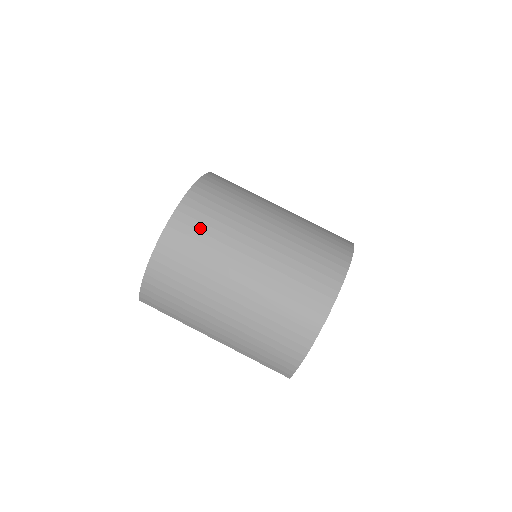
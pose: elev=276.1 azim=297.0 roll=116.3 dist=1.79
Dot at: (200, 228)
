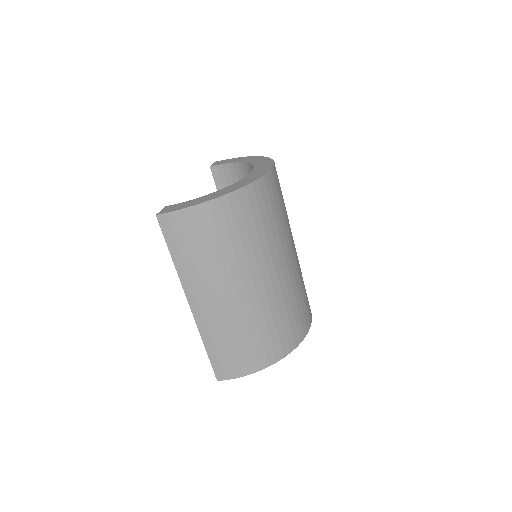
Dot at: (273, 206)
